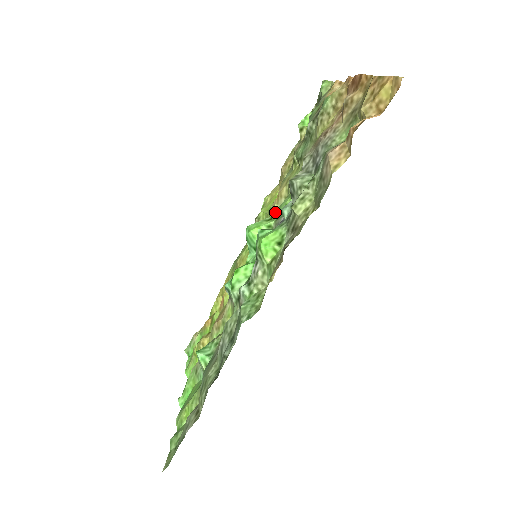
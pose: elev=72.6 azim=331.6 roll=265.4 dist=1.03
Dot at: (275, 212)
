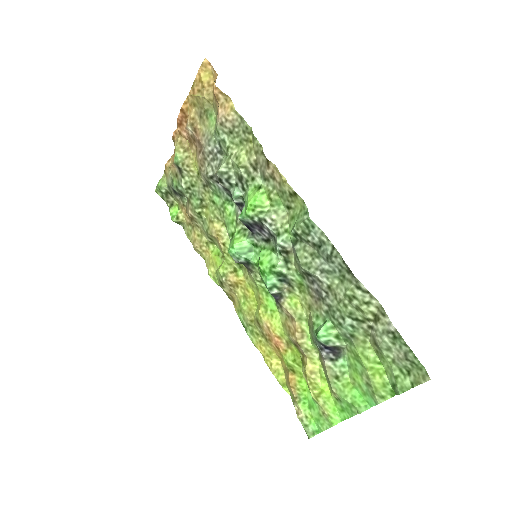
Dot at: (229, 230)
